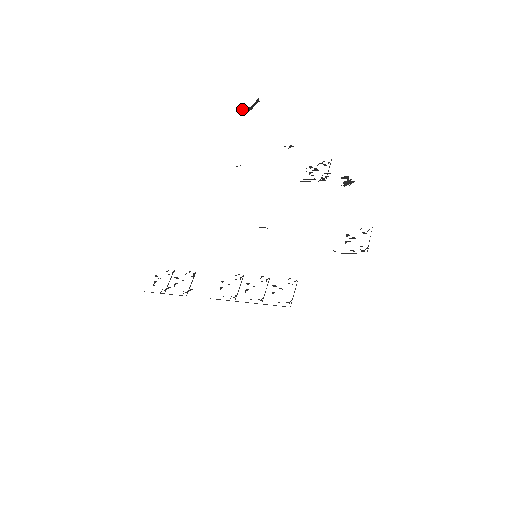
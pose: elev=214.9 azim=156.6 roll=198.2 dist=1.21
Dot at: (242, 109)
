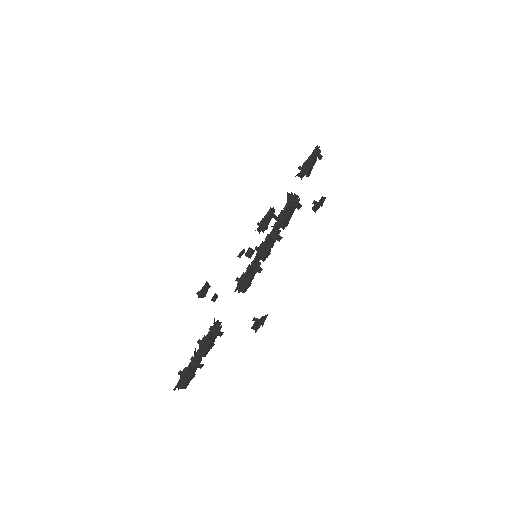
Dot at: (199, 293)
